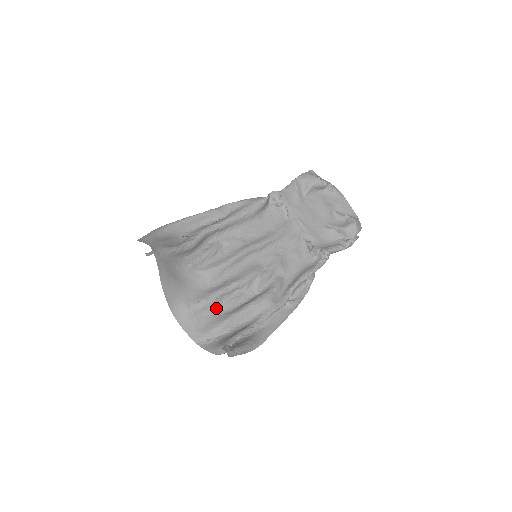
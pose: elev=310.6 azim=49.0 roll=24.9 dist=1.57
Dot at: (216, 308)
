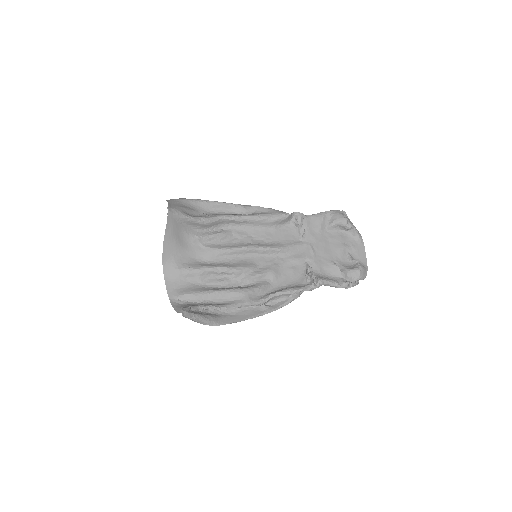
Dot at: (200, 280)
